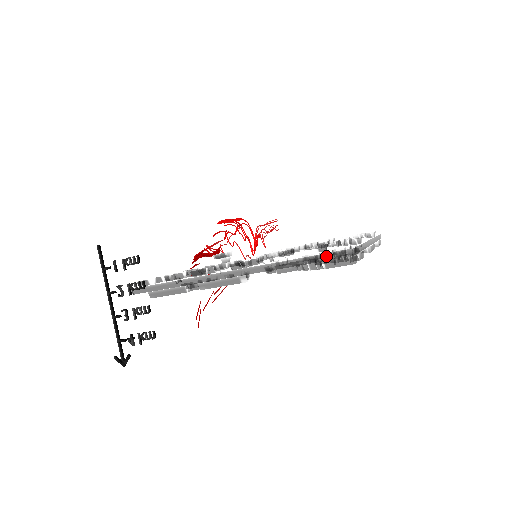
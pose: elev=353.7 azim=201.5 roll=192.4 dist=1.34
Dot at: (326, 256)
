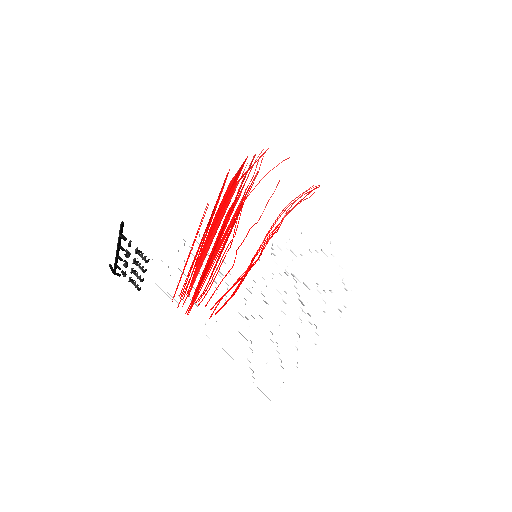
Dot at: occluded
